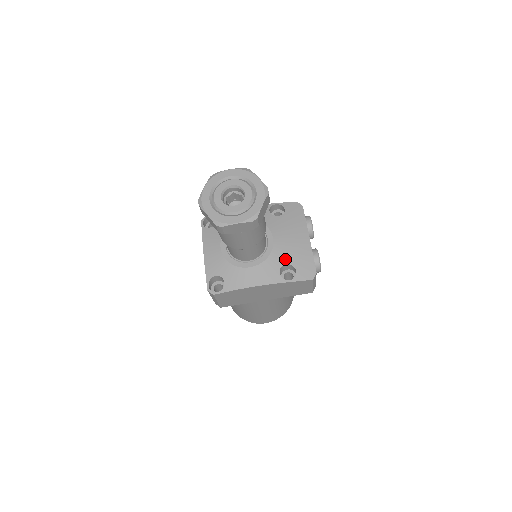
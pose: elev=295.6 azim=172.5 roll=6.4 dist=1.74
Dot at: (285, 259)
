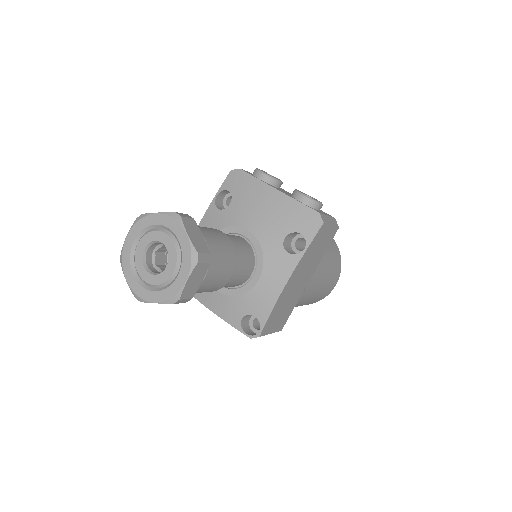
Dot at: (278, 235)
